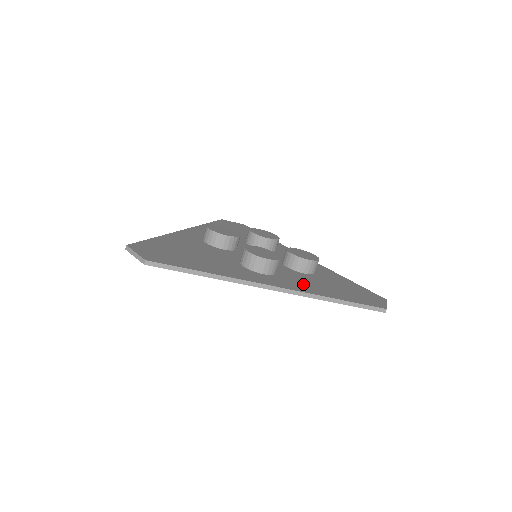
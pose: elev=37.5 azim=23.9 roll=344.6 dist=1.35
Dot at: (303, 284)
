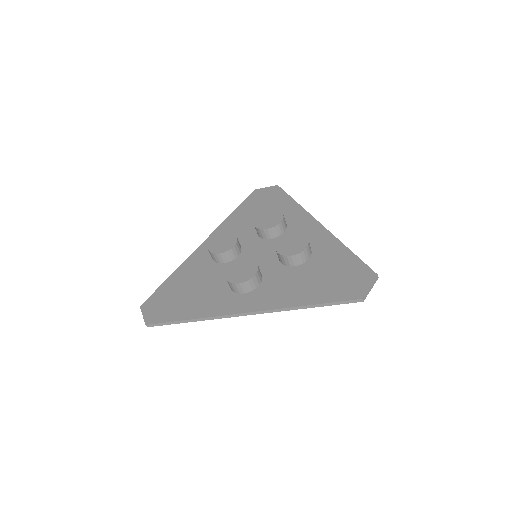
Dot at: (280, 292)
